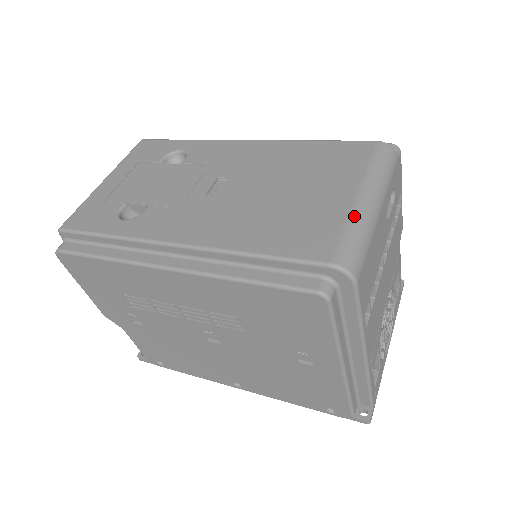
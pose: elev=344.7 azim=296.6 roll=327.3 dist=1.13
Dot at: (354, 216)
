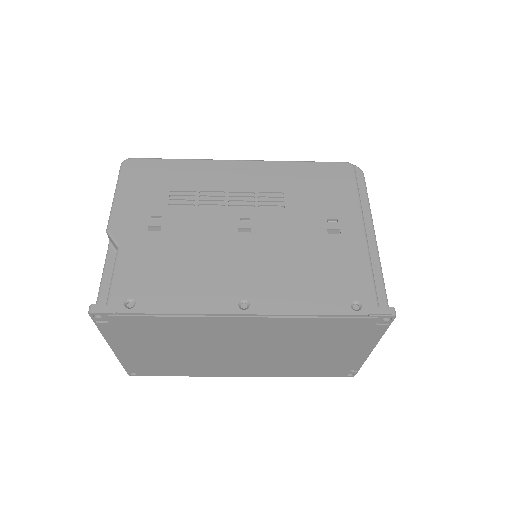
Dot at: occluded
